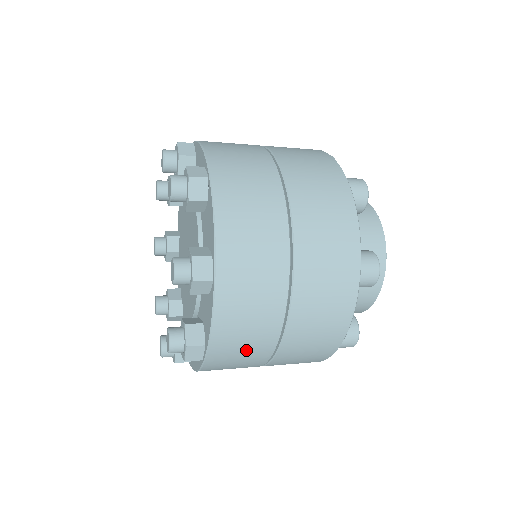
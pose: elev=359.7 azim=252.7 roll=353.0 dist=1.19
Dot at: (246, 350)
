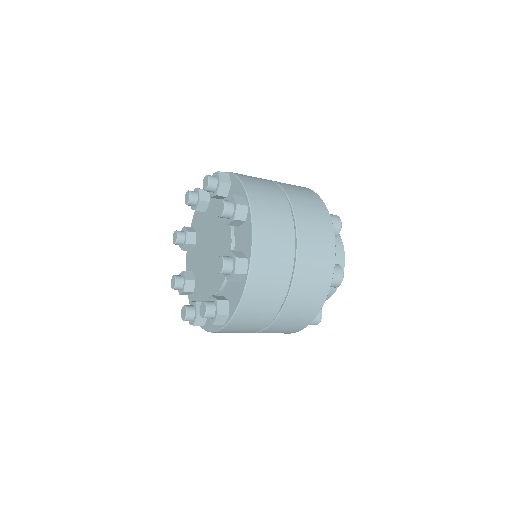
Dot at: (254, 321)
